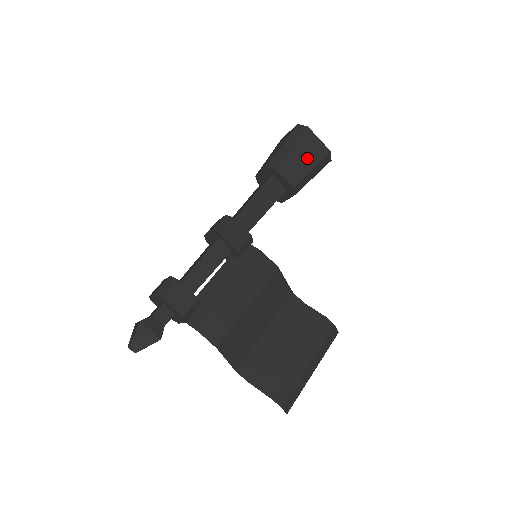
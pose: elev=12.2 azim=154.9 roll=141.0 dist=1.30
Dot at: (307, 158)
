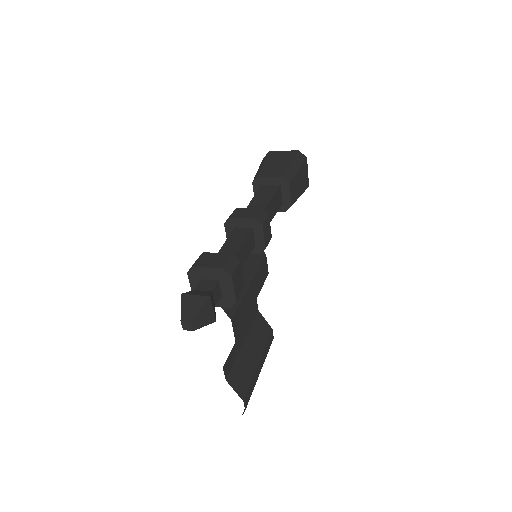
Dot at: (301, 184)
